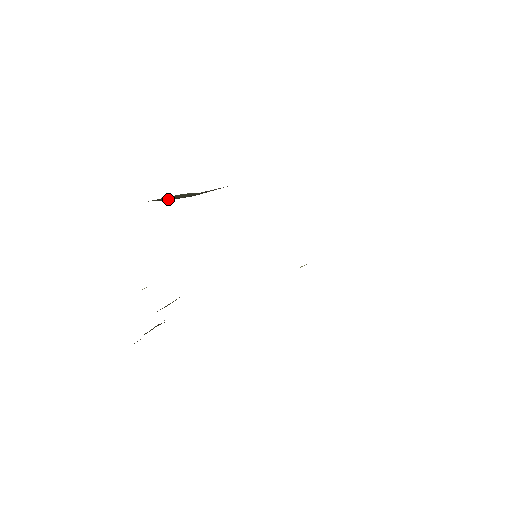
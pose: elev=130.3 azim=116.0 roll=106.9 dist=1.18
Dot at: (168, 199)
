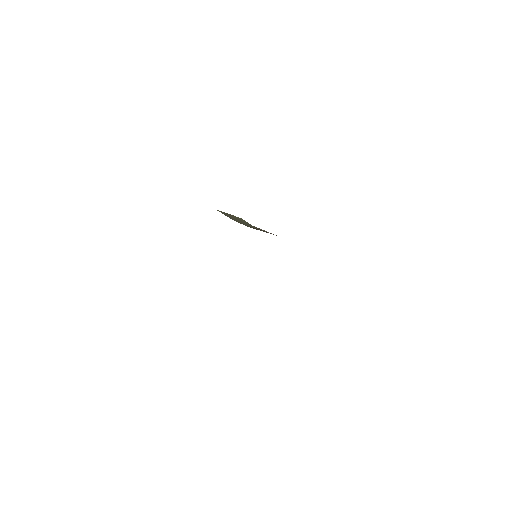
Dot at: (230, 217)
